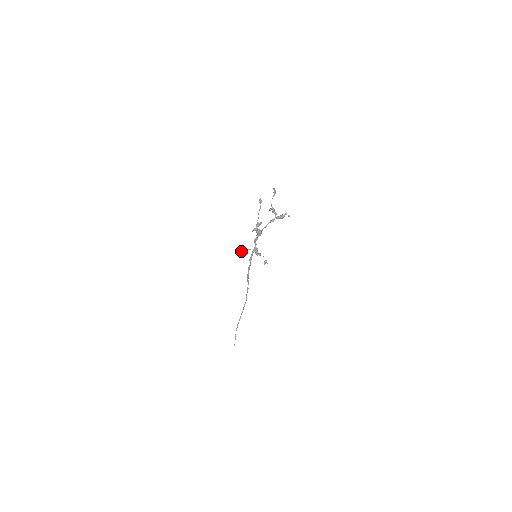
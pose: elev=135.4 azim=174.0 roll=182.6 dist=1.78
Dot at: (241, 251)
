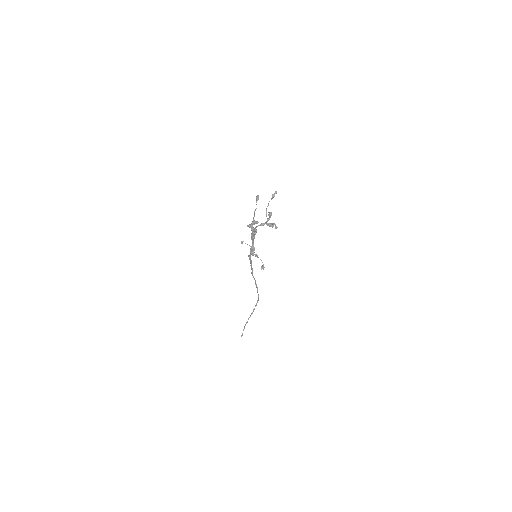
Dot at: (241, 242)
